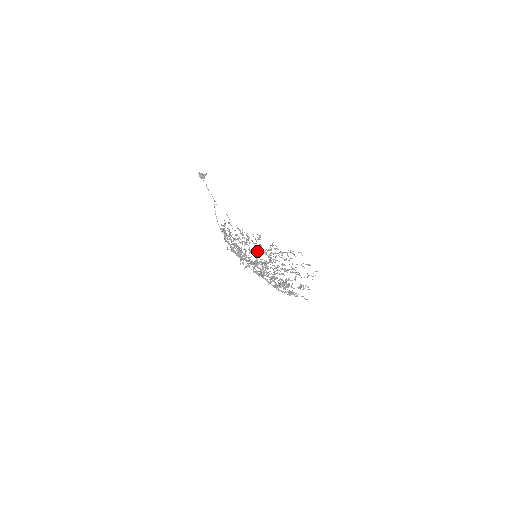
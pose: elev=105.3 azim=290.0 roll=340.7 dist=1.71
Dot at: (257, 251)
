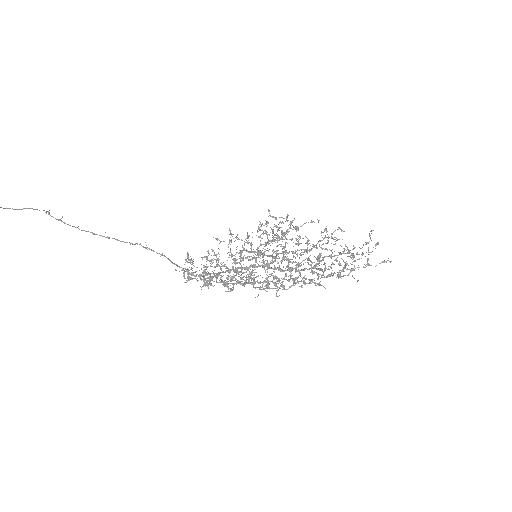
Dot at: occluded
